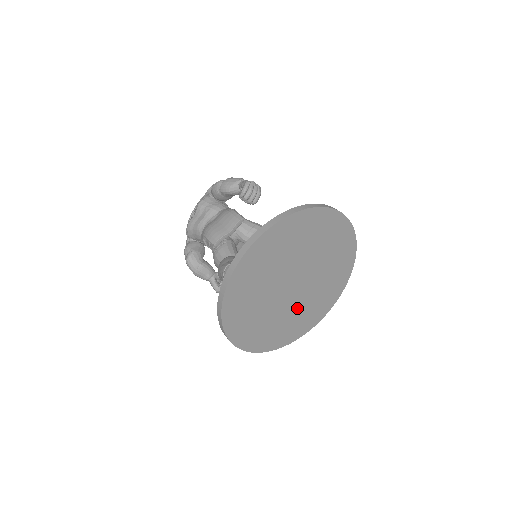
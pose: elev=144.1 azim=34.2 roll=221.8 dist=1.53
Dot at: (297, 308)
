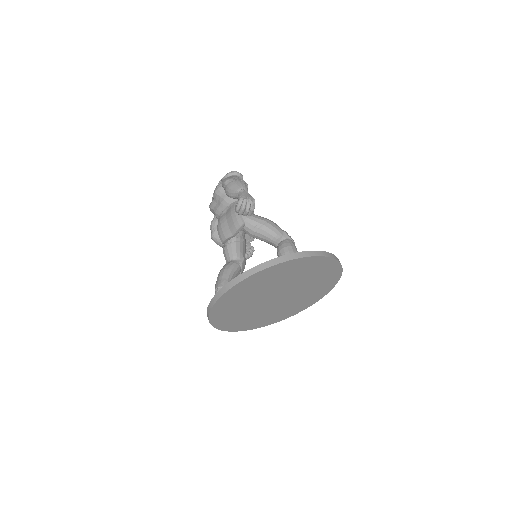
Dot at: (287, 304)
